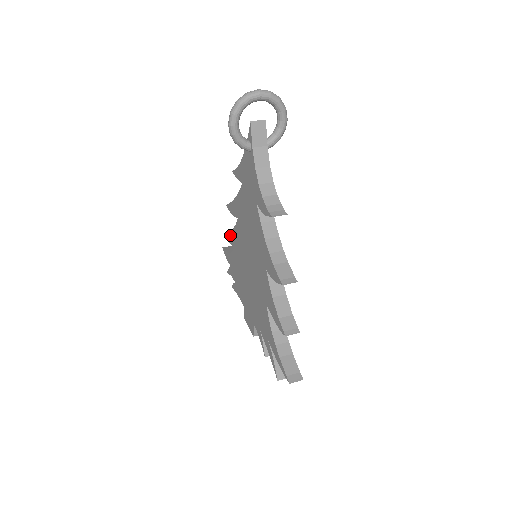
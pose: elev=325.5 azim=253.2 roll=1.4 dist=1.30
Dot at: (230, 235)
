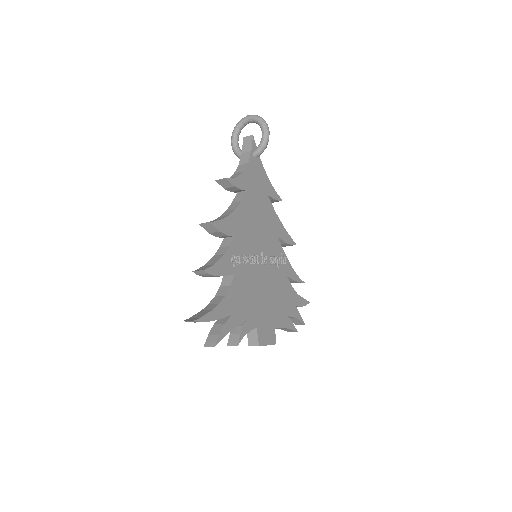
Dot at: occluded
